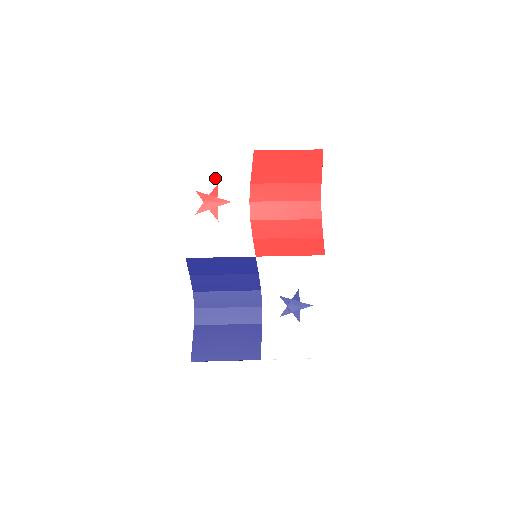
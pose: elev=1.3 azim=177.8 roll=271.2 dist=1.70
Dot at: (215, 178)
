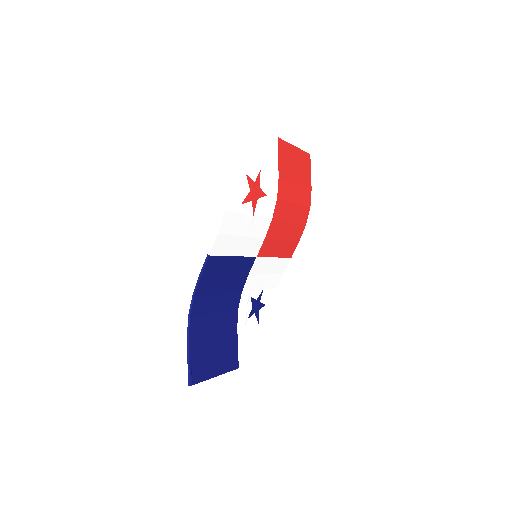
Dot at: (258, 162)
